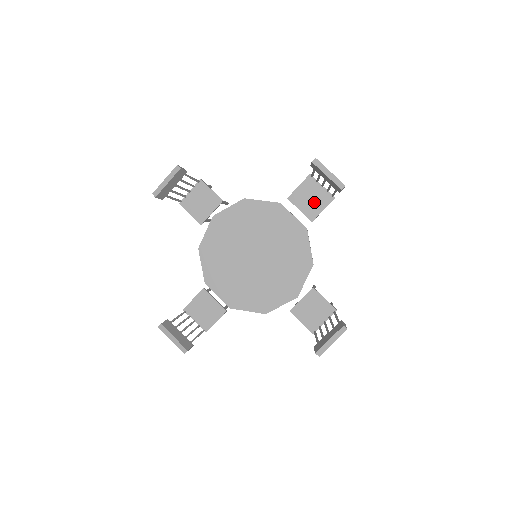
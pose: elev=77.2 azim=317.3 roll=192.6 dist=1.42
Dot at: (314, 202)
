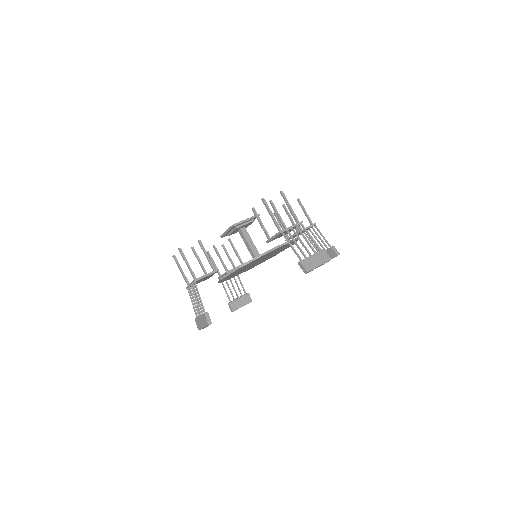
Dot at: occluded
